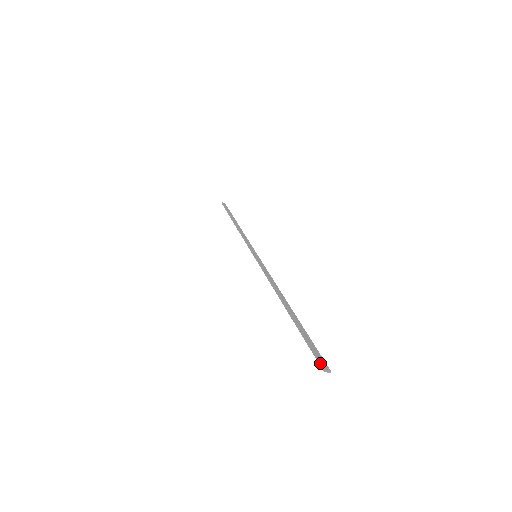
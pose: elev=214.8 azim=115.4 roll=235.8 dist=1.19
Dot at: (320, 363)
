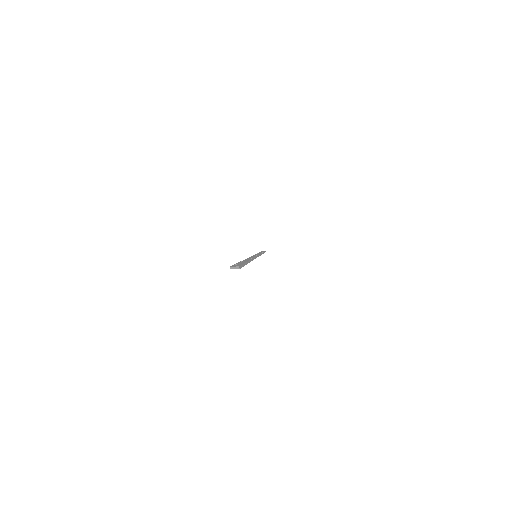
Dot at: (230, 266)
